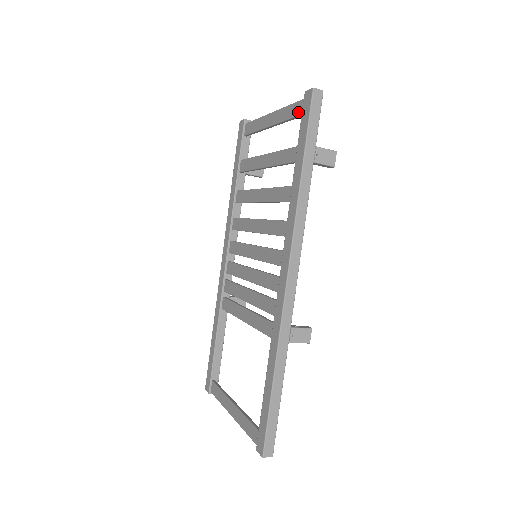
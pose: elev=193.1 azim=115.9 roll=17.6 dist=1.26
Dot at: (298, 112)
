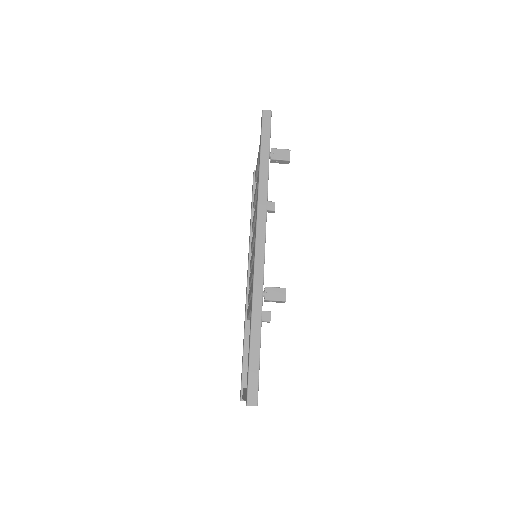
Dot at: occluded
